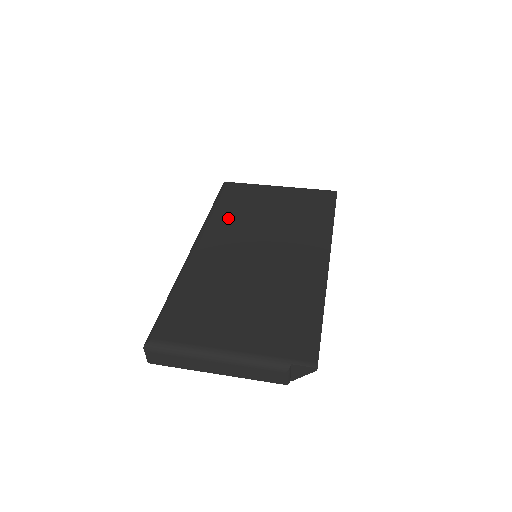
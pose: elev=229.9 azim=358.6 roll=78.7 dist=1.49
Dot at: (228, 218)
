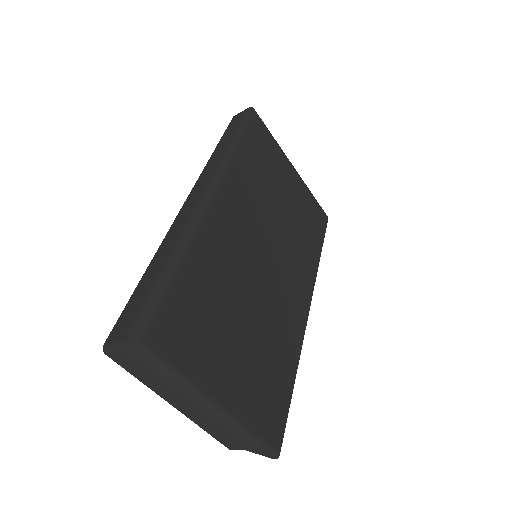
Dot at: (249, 177)
